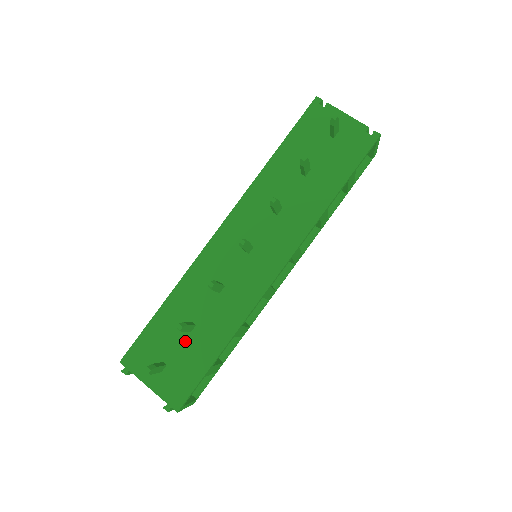
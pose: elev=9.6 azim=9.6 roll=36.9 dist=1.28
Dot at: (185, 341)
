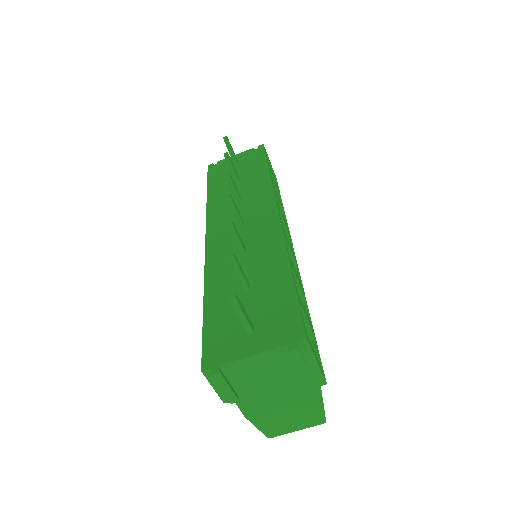
Dot at: (251, 298)
